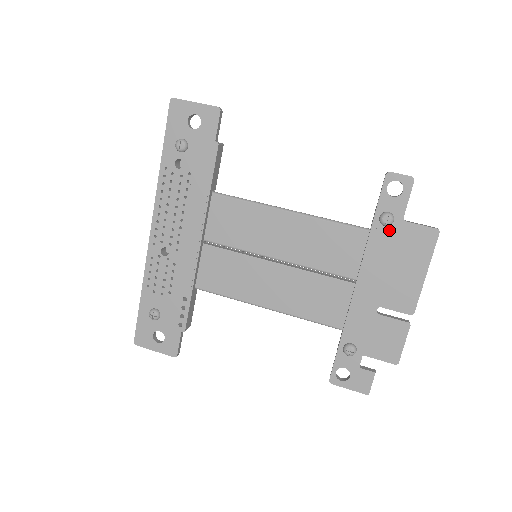
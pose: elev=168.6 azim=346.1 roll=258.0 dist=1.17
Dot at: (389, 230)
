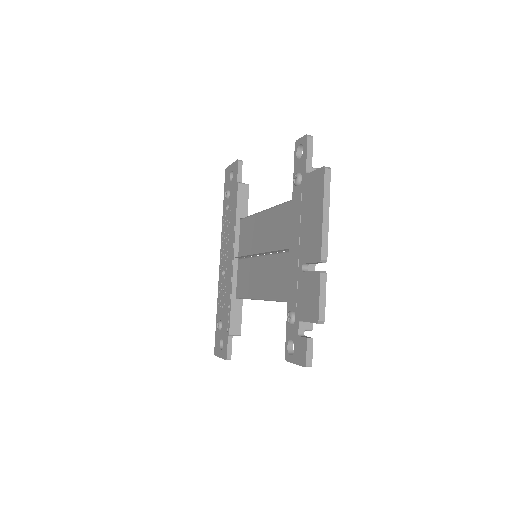
Dot at: (300, 188)
